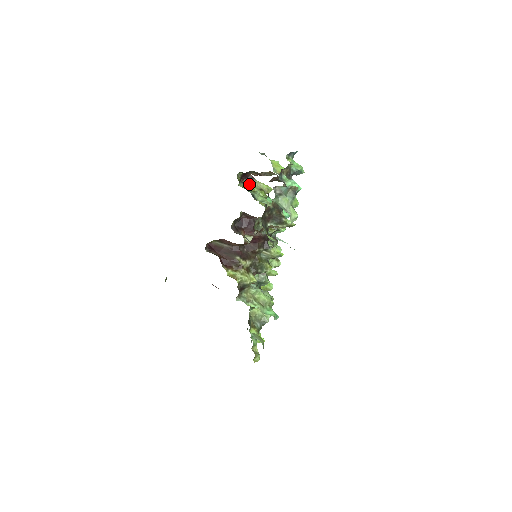
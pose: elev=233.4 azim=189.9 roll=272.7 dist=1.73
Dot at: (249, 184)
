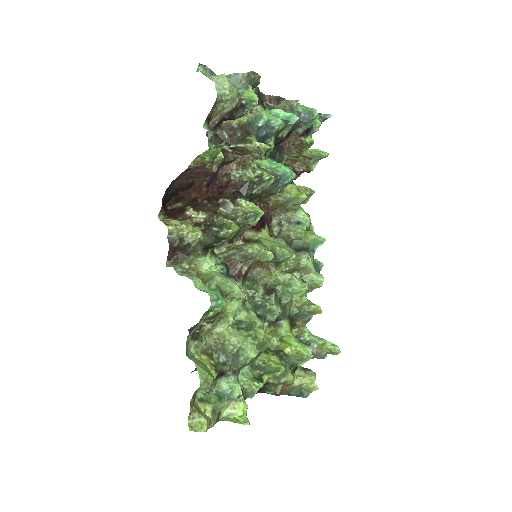
Dot at: occluded
